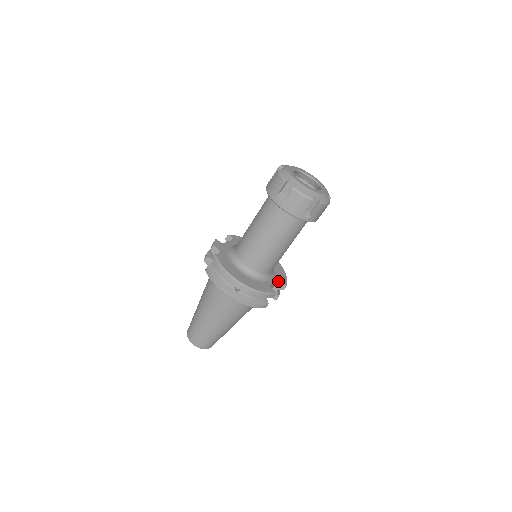
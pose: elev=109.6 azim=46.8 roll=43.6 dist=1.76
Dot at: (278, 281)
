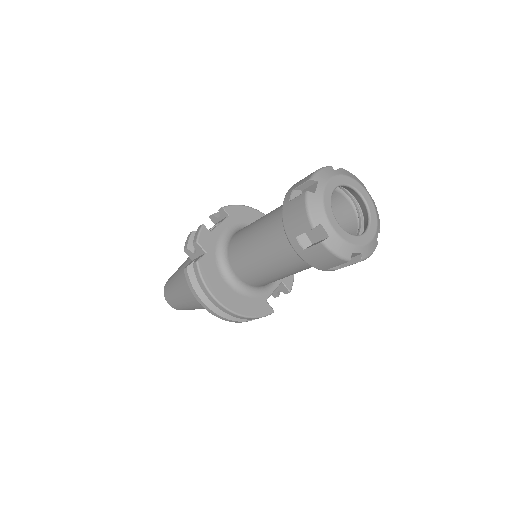
Dot at: (281, 283)
